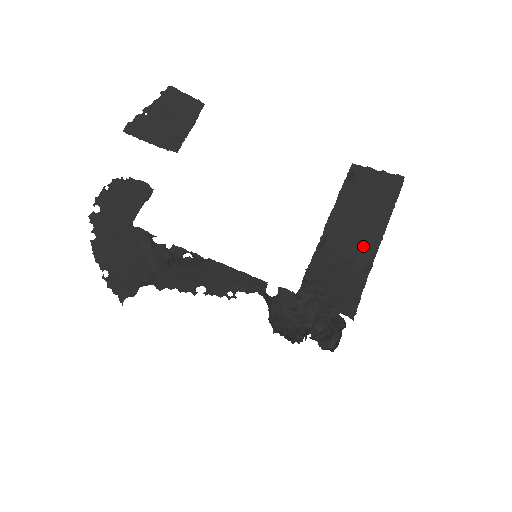
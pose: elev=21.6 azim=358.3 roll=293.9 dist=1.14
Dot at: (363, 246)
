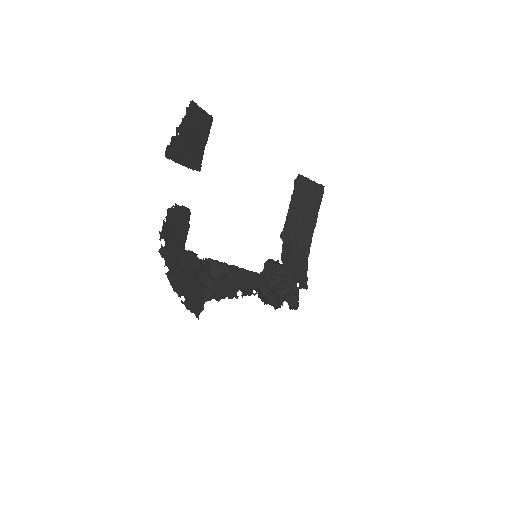
Dot at: (305, 238)
